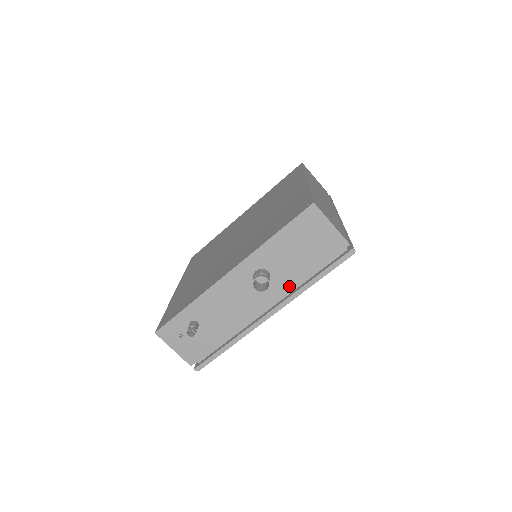
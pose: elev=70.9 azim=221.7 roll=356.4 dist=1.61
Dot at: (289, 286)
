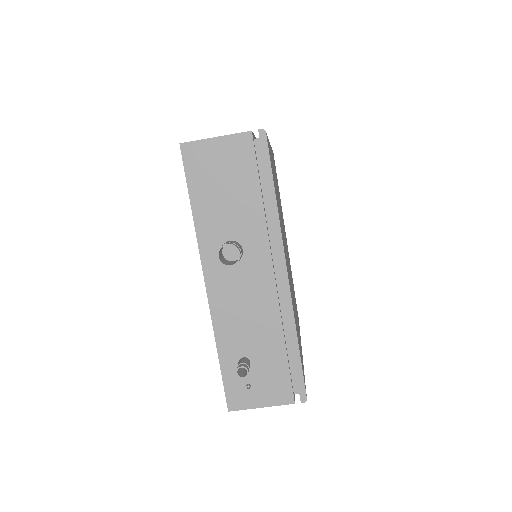
Dot at: (261, 229)
